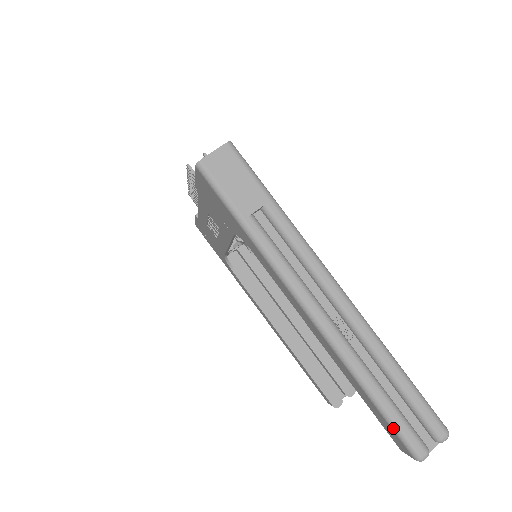
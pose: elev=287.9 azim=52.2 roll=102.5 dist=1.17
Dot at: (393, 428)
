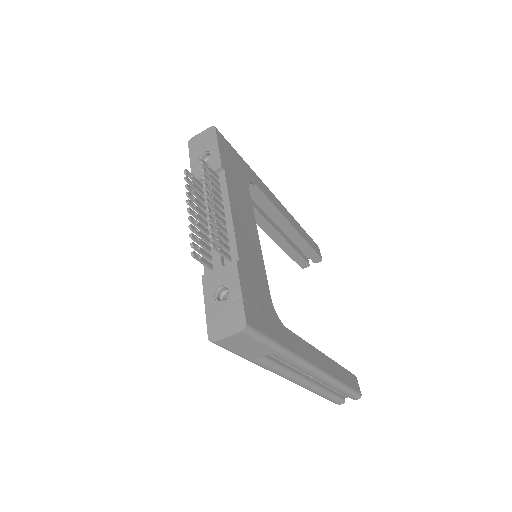
Dot at: occluded
